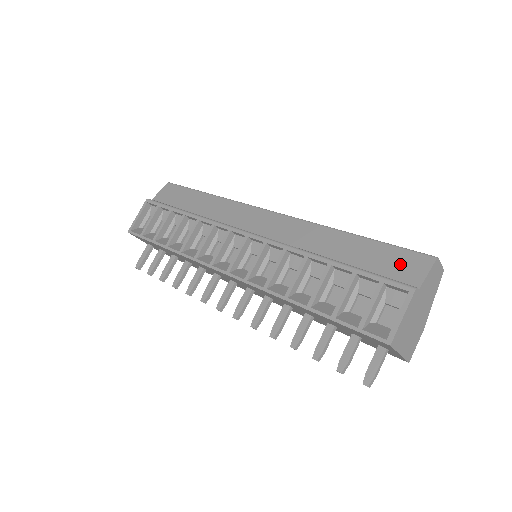
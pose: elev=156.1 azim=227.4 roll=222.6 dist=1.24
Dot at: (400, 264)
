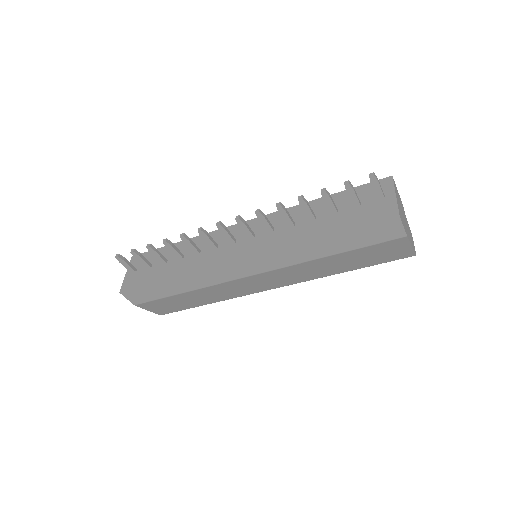
Dot at: occluded
